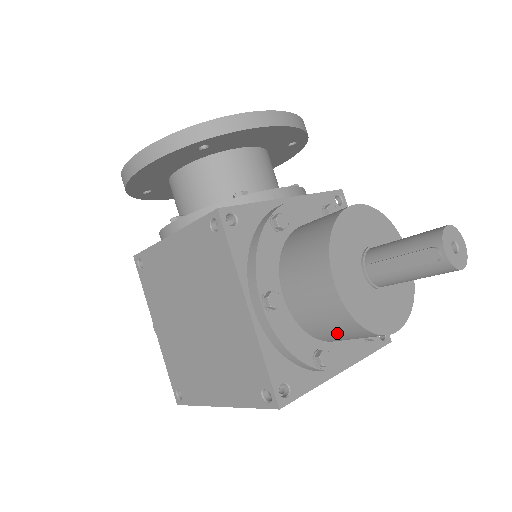
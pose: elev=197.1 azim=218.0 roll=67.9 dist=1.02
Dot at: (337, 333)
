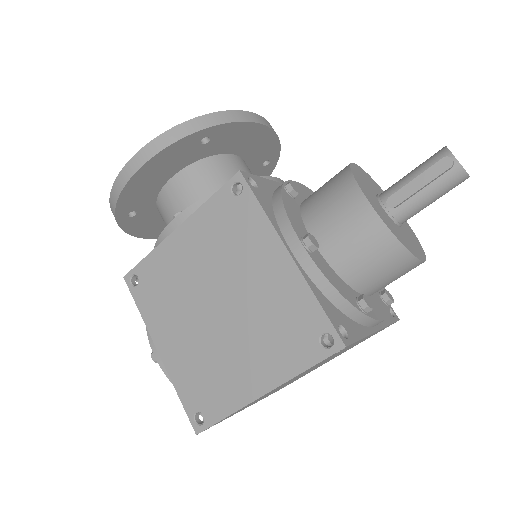
Dot at: (376, 268)
